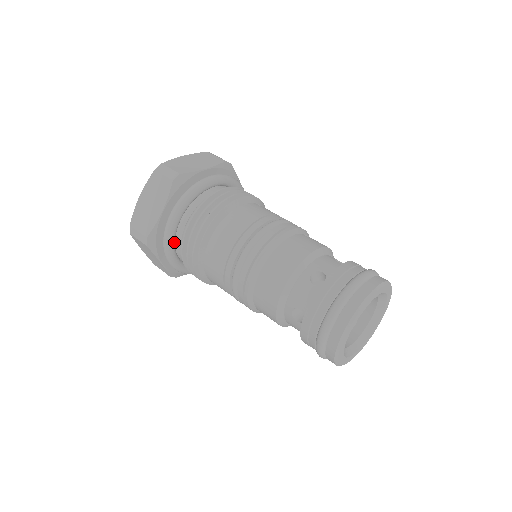
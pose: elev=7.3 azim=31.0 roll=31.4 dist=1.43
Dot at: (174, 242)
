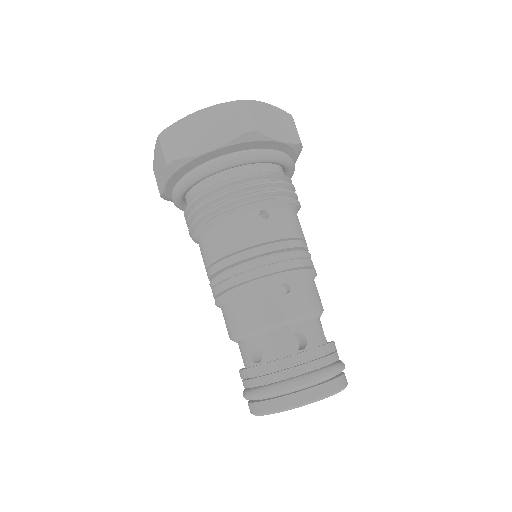
Dot at: occluded
